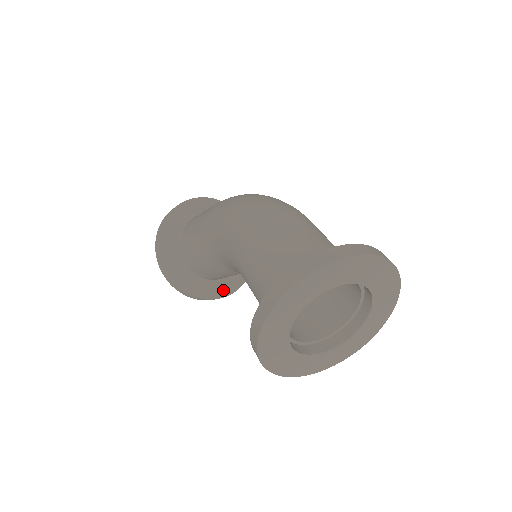
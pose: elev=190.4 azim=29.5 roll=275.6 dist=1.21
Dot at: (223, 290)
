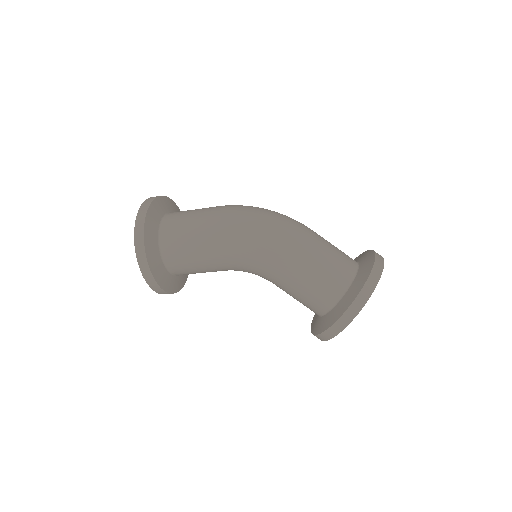
Dot at: (185, 277)
